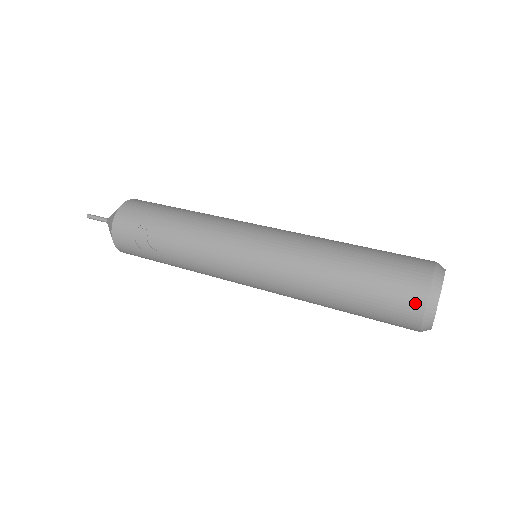
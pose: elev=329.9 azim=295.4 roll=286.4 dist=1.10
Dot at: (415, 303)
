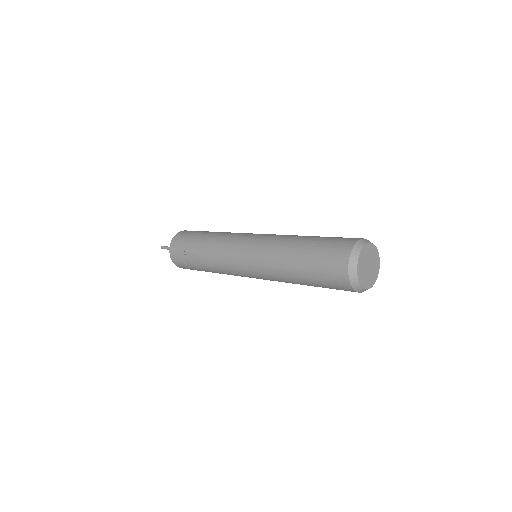
Dot at: (342, 277)
